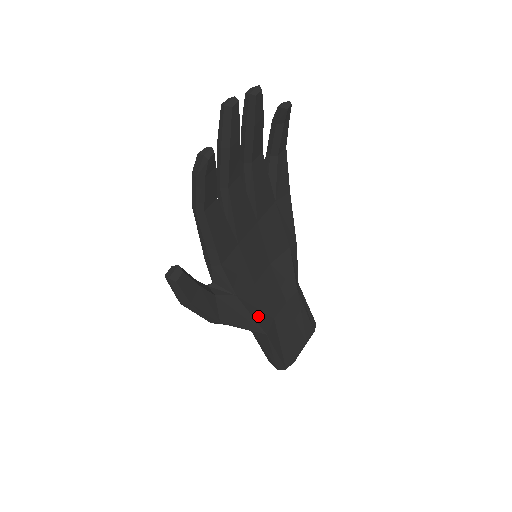
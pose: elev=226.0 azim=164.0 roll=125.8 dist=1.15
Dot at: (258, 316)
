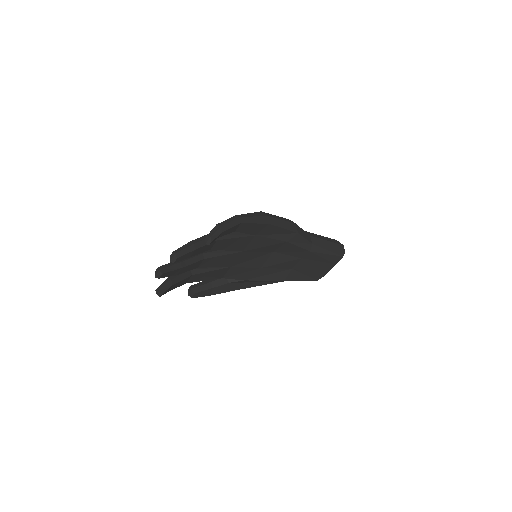
Dot at: (272, 277)
